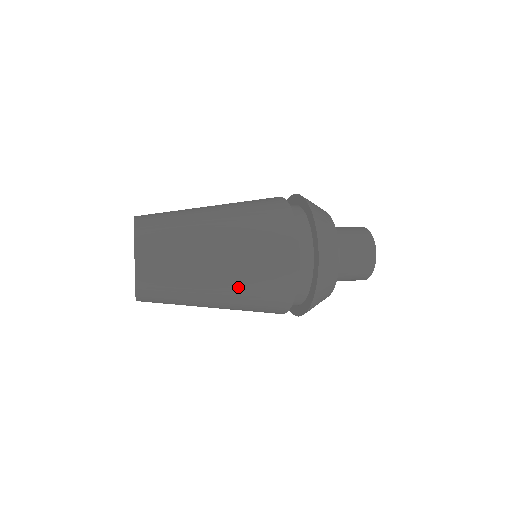
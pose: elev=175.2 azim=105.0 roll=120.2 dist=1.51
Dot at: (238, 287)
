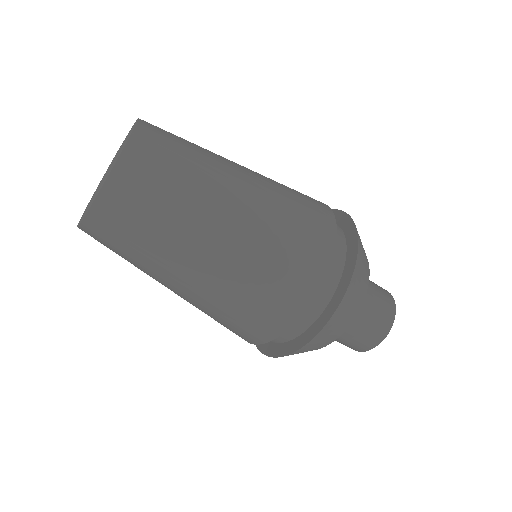
Dot at: (221, 286)
